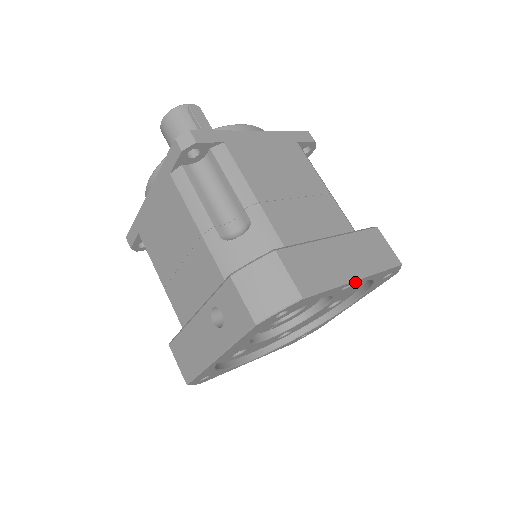
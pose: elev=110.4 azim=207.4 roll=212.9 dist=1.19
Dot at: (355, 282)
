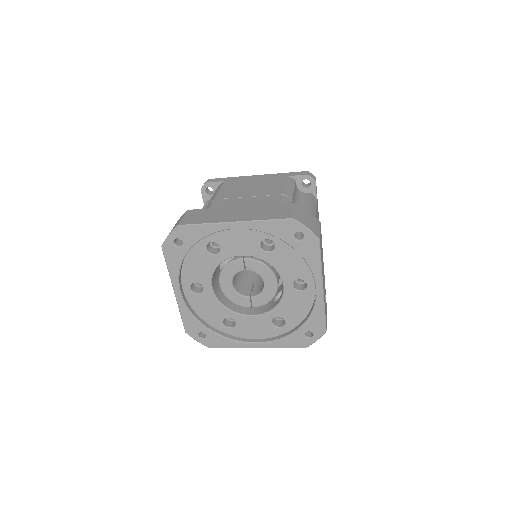
Dot at: (236, 226)
